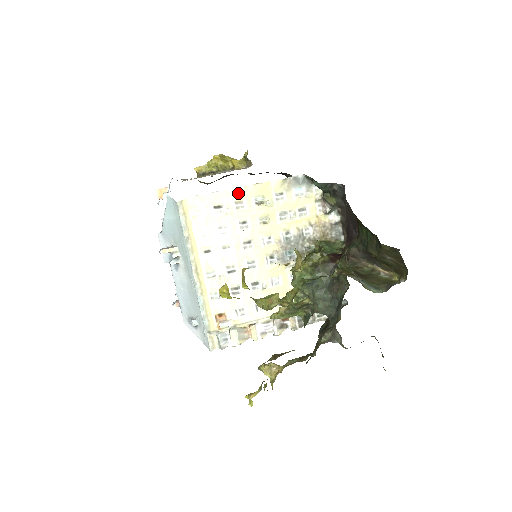
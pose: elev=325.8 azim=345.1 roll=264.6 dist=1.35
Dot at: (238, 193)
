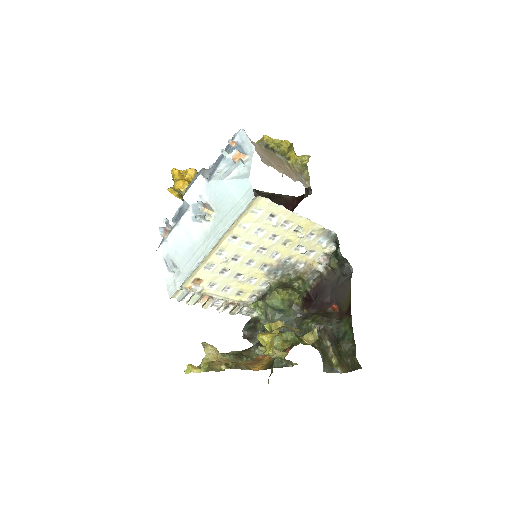
Dot at: (293, 217)
